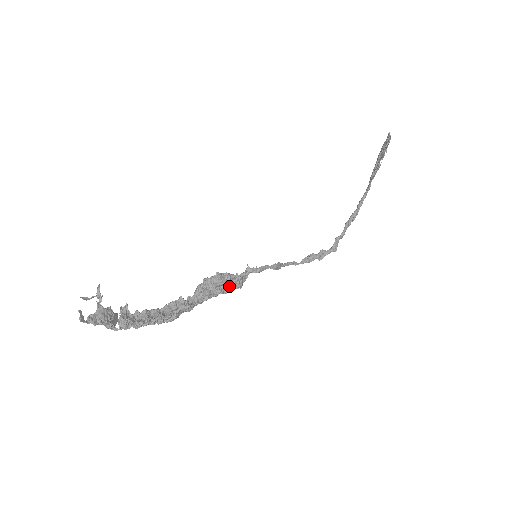
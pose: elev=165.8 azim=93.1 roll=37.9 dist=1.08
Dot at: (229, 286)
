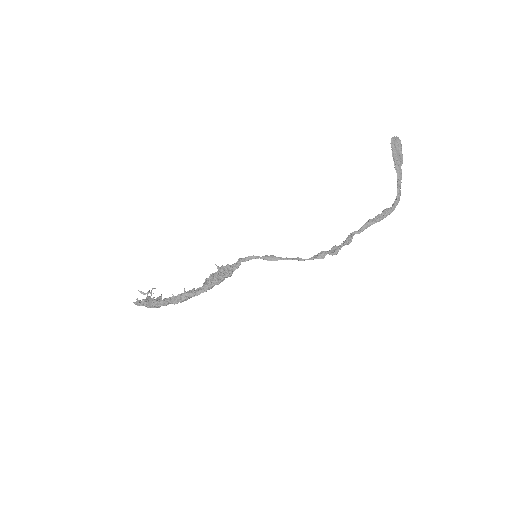
Dot at: (223, 274)
